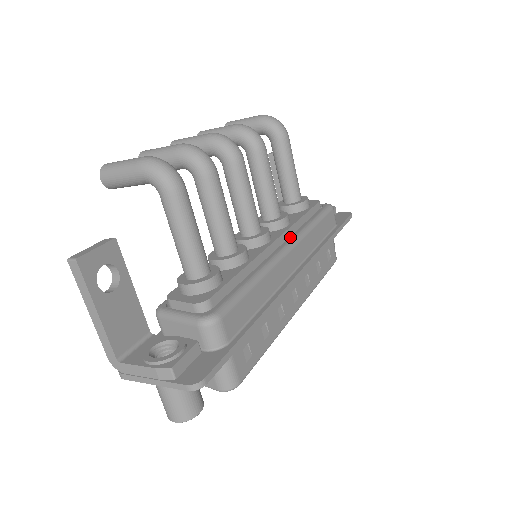
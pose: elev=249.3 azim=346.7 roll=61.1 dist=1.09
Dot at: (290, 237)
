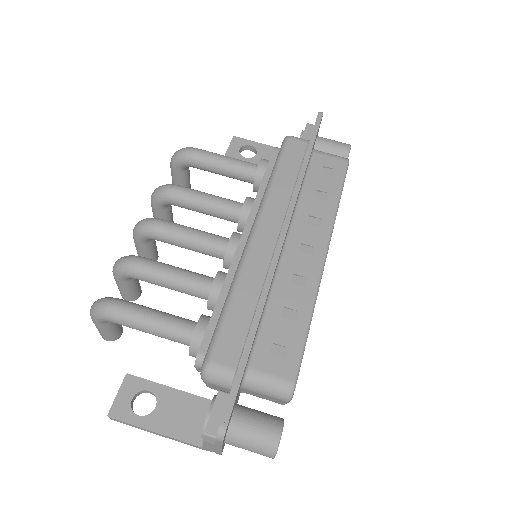
Dot at: (256, 216)
